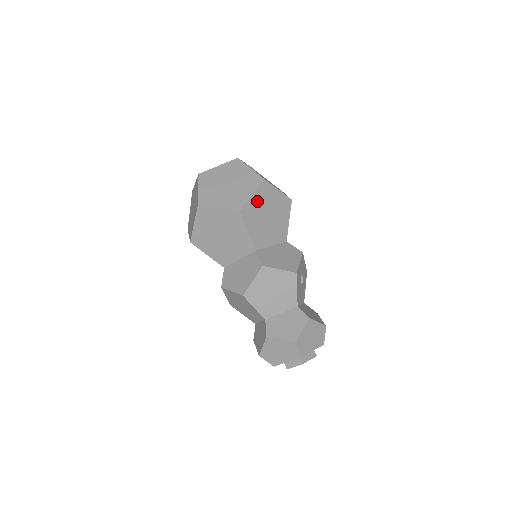
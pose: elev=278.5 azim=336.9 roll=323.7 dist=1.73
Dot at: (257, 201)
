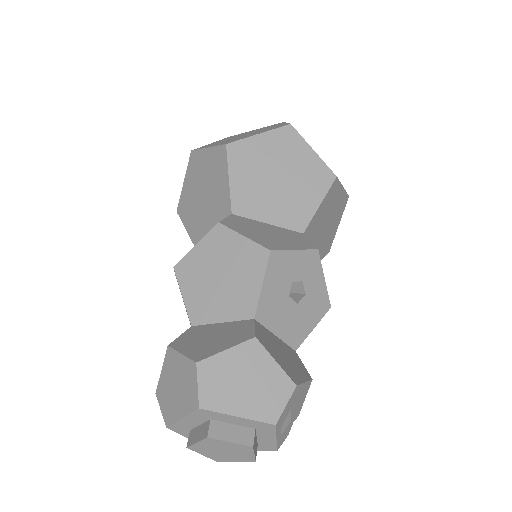
Dot at: (265, 146)
